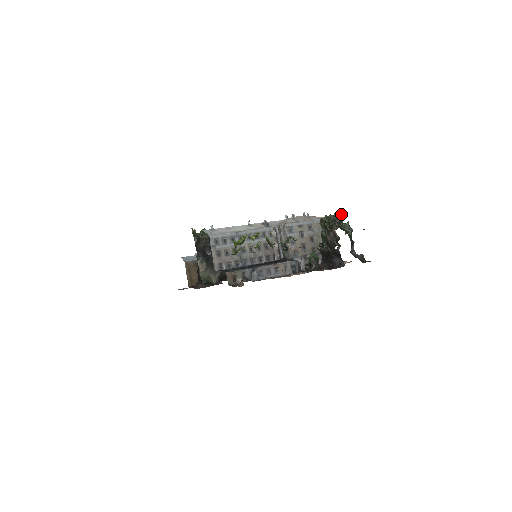
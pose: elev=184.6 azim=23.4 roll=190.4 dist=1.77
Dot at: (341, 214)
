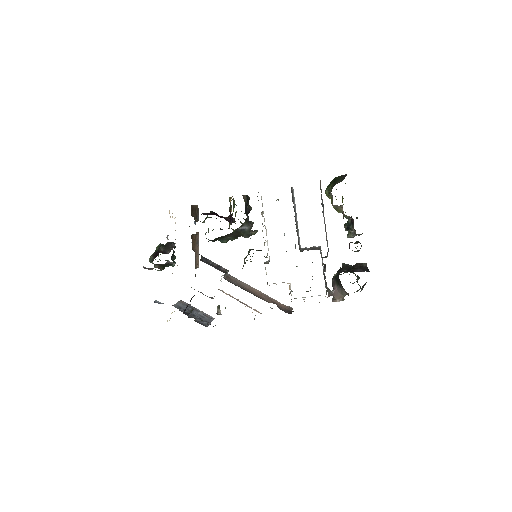
Dot at: occluded
